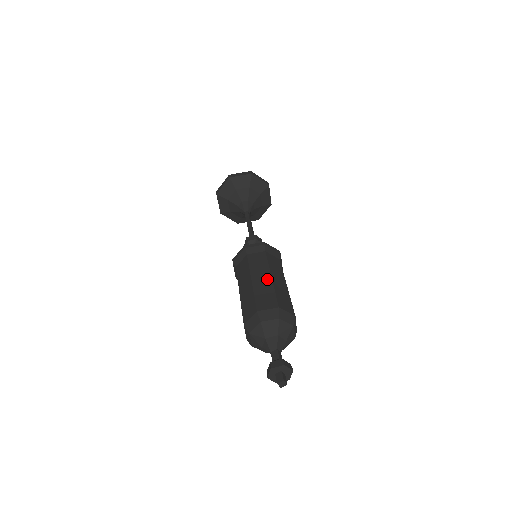
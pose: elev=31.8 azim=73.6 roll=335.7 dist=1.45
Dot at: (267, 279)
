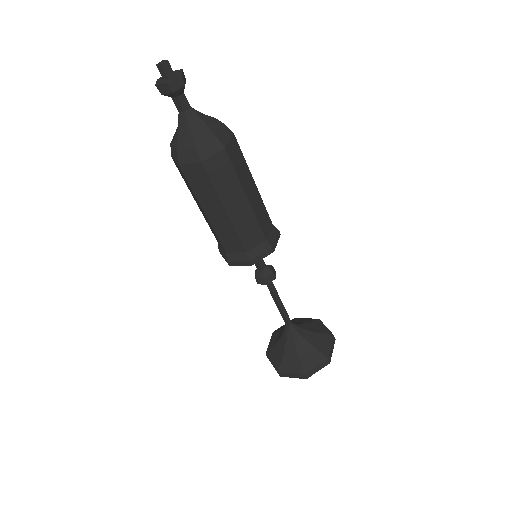
Dot at: occluded
